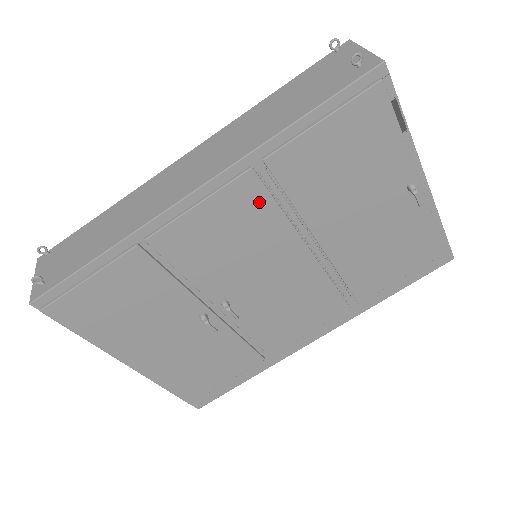
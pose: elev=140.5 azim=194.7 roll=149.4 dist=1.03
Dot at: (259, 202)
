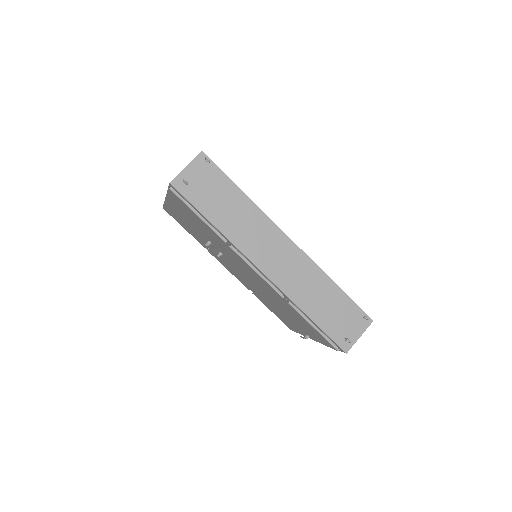
Dot at: (271, 291)
